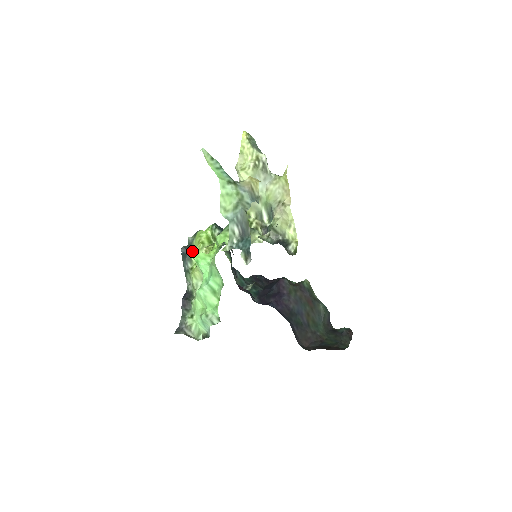
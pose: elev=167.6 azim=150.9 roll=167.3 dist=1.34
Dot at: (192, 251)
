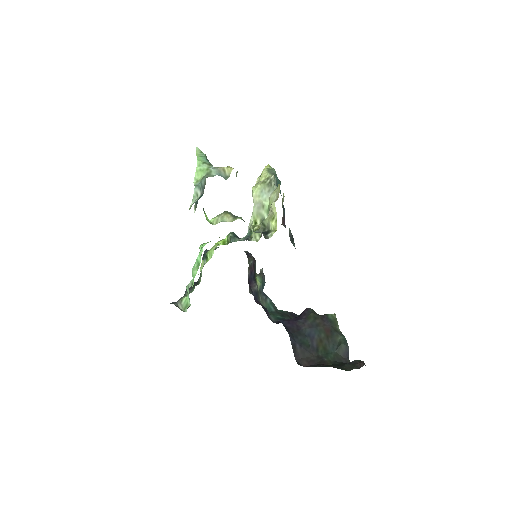
Dot at: (209, 251)
